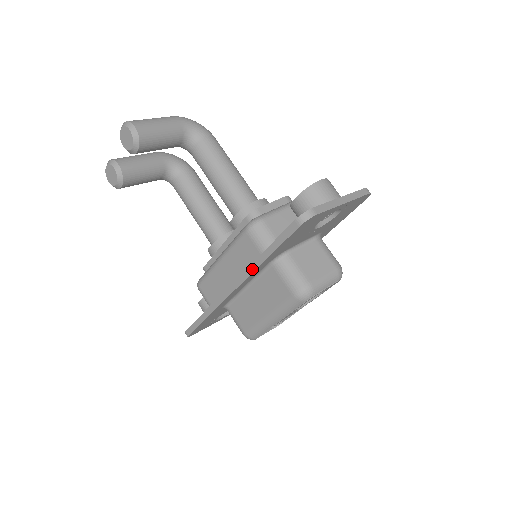
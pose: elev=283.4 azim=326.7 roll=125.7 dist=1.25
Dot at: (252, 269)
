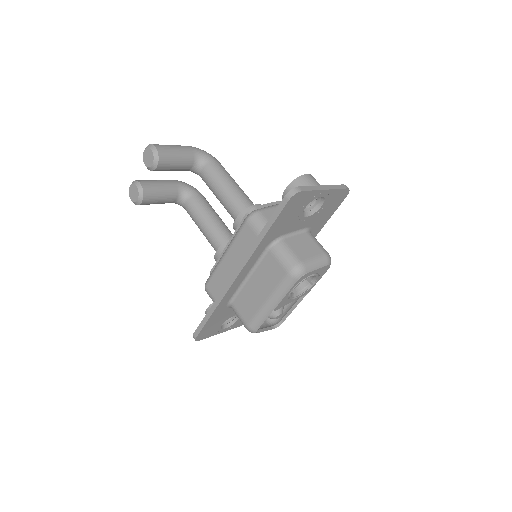
Dot at: (251, 252)
